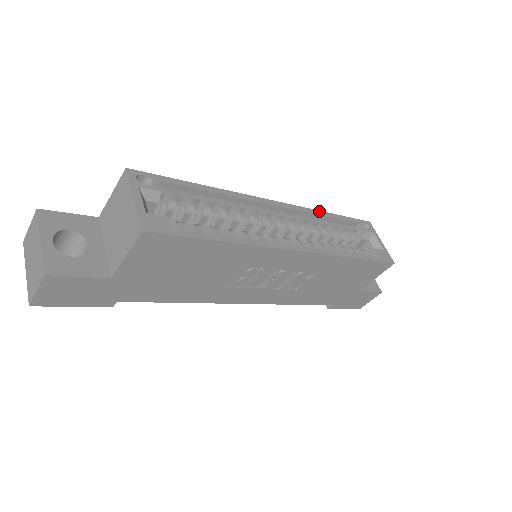
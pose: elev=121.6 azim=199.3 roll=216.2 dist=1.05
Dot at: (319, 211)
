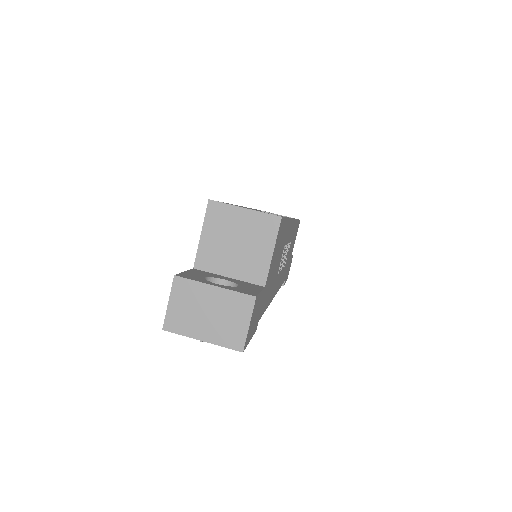
Dot at: occluded
